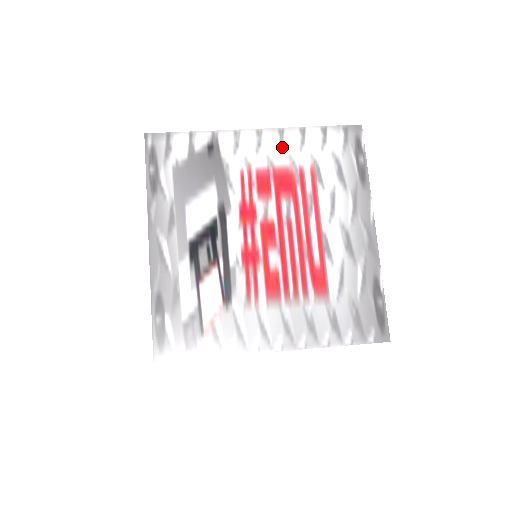
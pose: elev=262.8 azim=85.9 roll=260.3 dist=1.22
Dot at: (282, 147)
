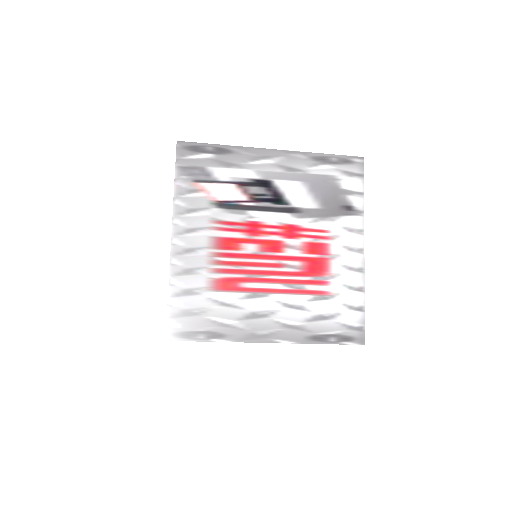
Dot at: occluded
